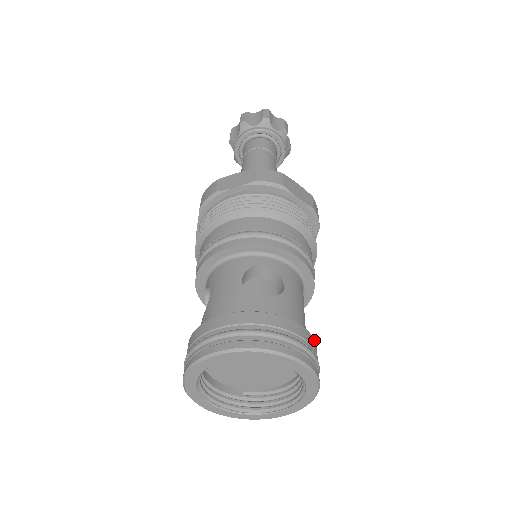
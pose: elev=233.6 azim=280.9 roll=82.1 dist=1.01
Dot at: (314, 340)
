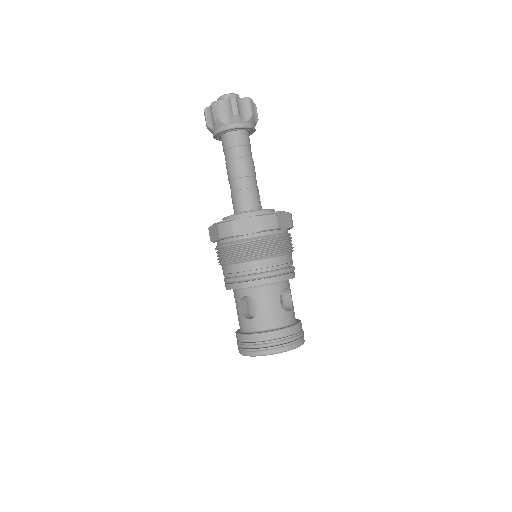
Dot at: (283, 330)
